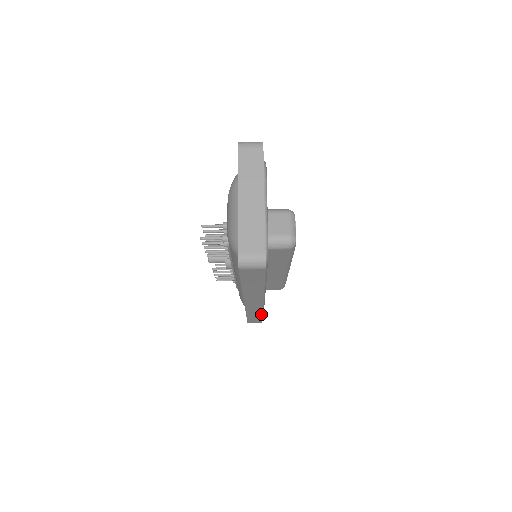
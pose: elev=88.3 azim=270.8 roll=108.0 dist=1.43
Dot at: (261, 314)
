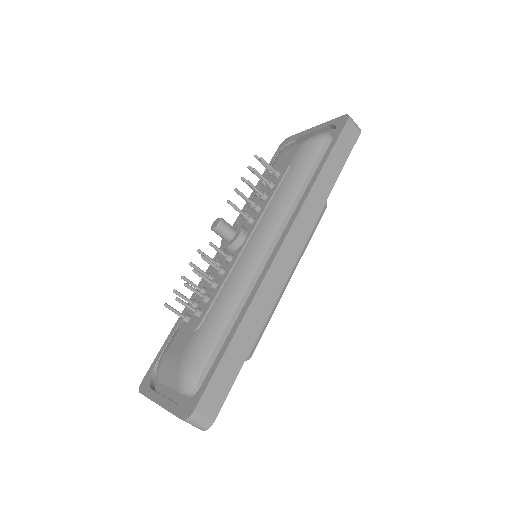
Dot at: occluded
